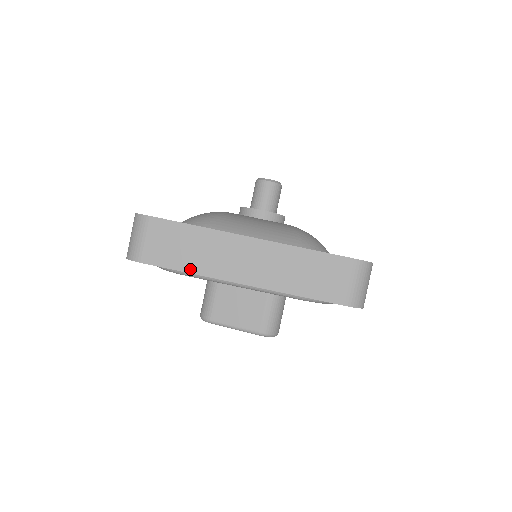
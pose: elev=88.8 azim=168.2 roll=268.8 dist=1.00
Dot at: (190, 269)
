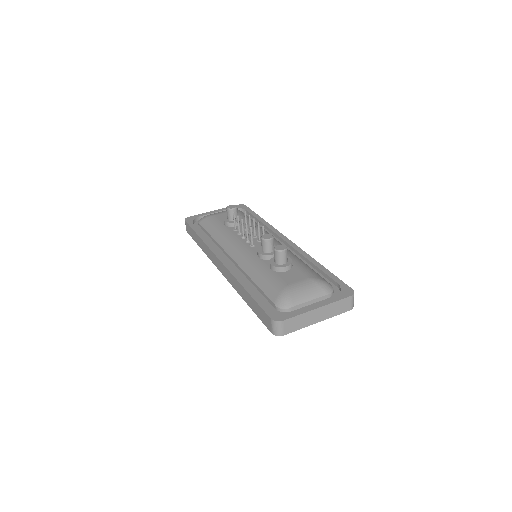
Dot at: (300, 328)
